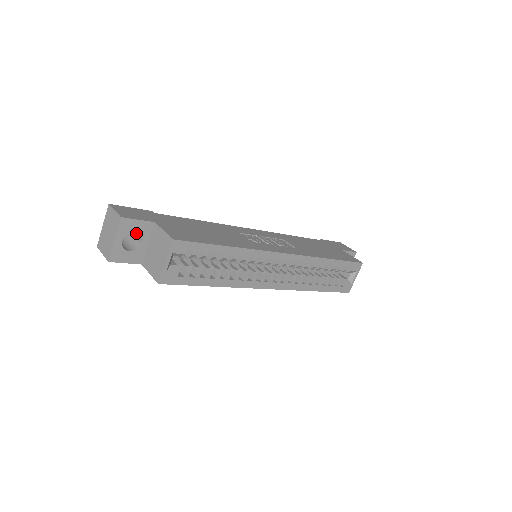
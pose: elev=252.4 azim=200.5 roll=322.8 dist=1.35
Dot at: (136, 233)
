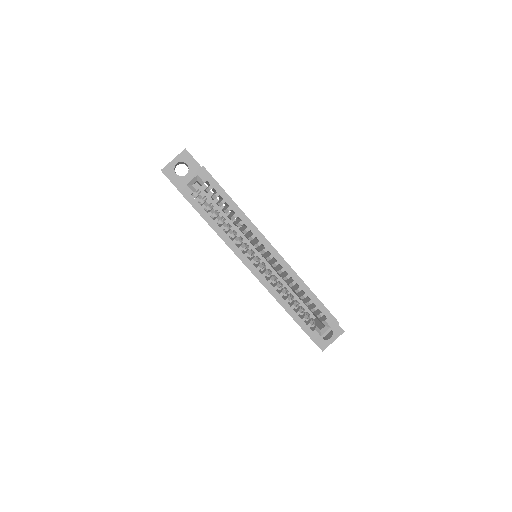
Dot at: occluded
